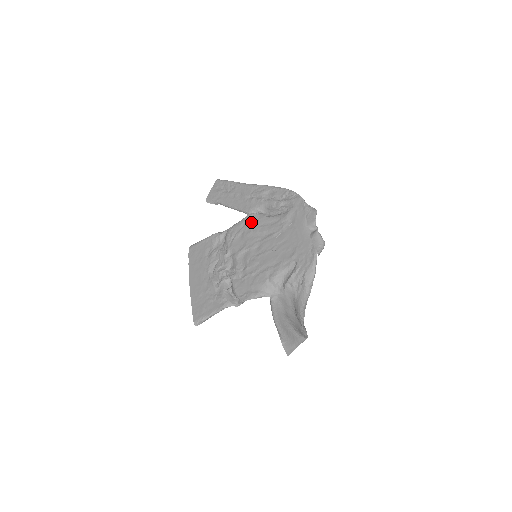
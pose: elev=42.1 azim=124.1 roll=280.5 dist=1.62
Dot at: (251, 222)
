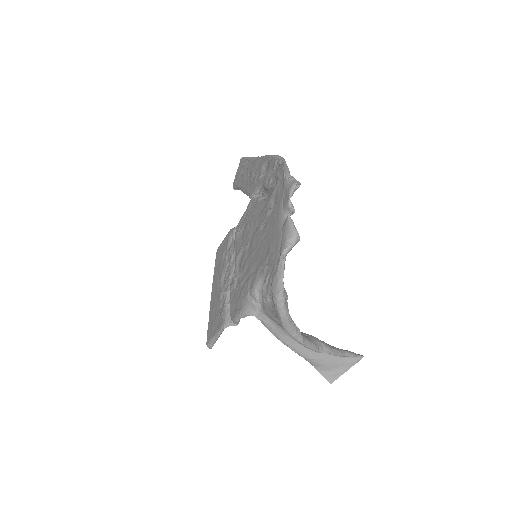
Dot at: (250, 211)
